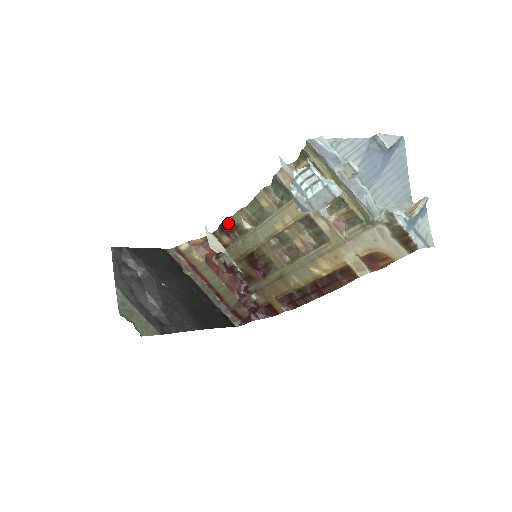
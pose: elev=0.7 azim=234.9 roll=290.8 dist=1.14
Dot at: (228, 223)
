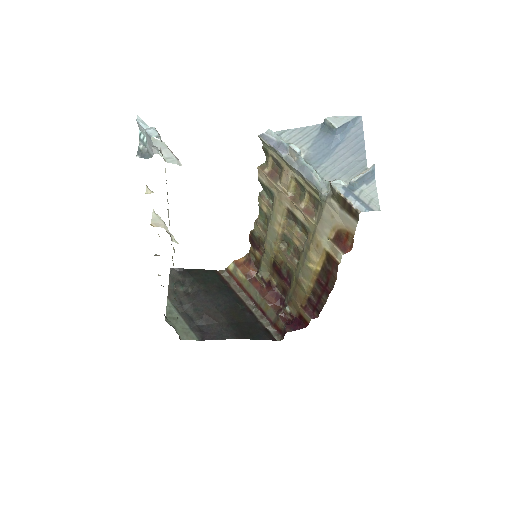
Dot at: (253, 237)
